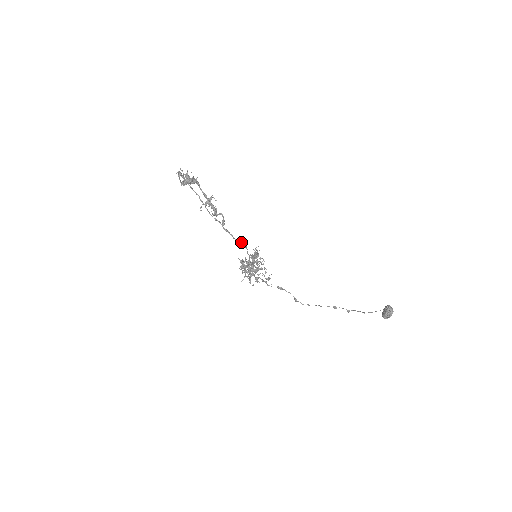
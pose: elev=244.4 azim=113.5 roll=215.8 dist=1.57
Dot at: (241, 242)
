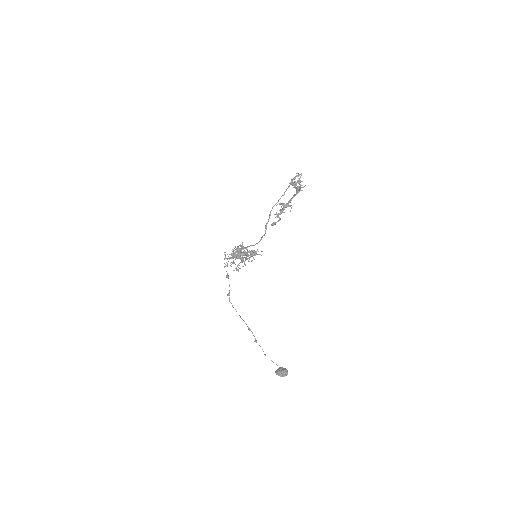
Dot at: occluded
